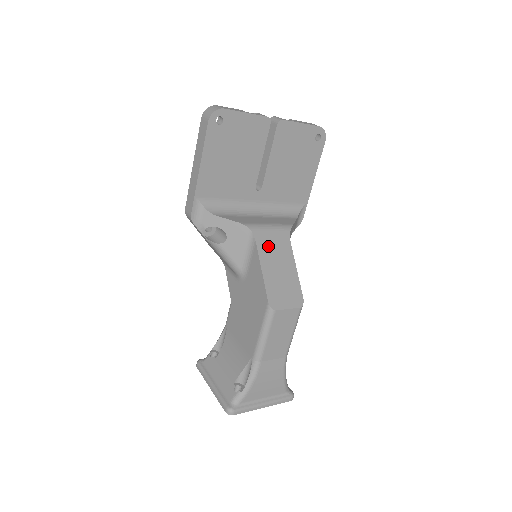
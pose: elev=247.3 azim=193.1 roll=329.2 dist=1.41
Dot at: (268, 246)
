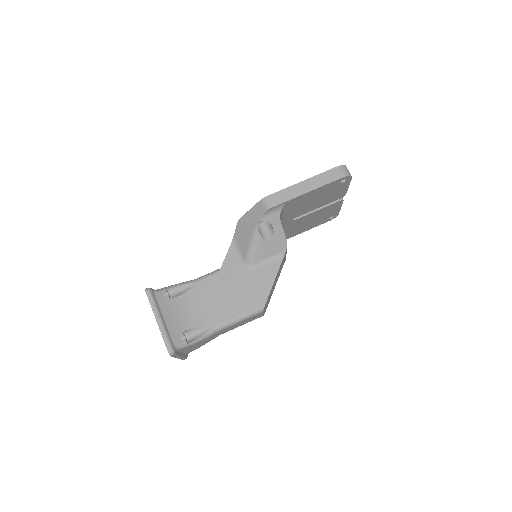
Dot at: occluded
